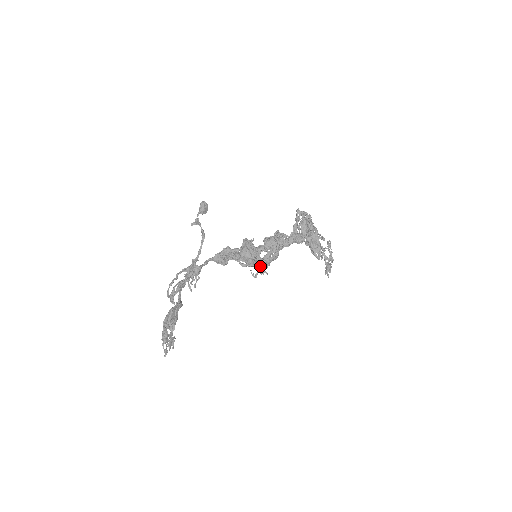
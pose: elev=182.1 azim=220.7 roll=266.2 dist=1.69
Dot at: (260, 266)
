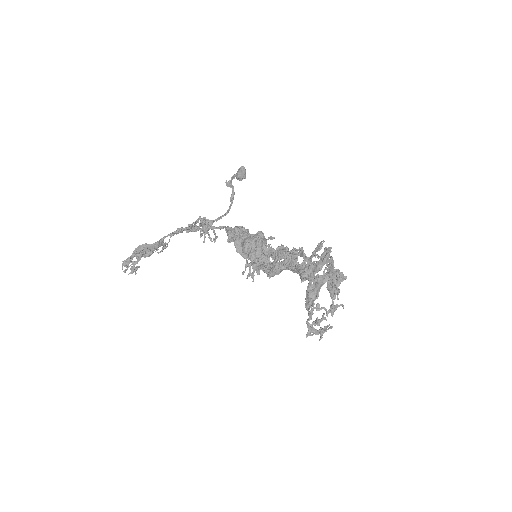
Dot at: (253, 268)
